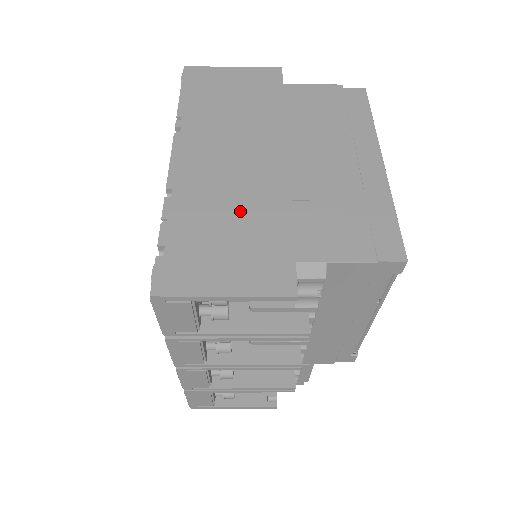
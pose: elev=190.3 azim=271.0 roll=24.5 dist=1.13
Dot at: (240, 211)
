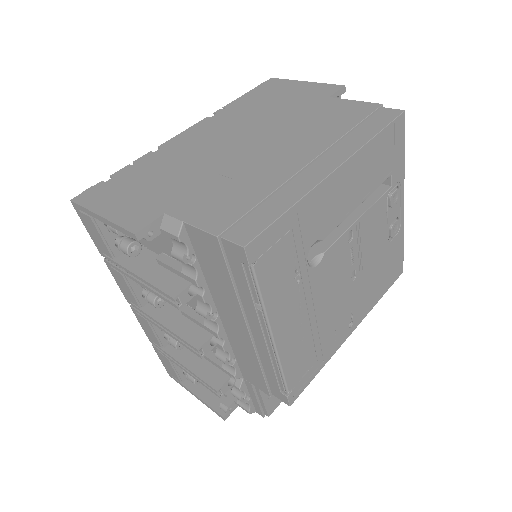
Dot at: (178, 171)
